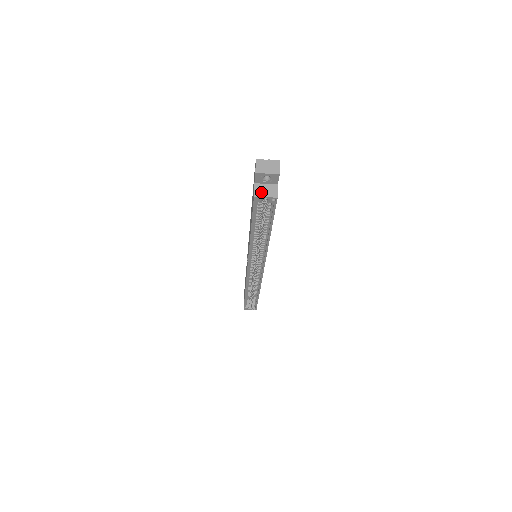
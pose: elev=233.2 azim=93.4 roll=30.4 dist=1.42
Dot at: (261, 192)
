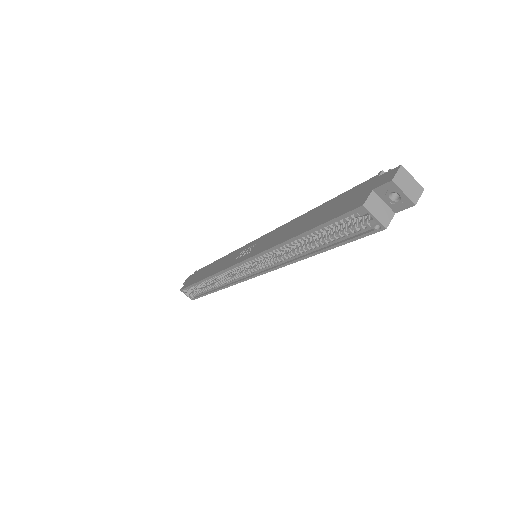
Dot at: (374, 207)
